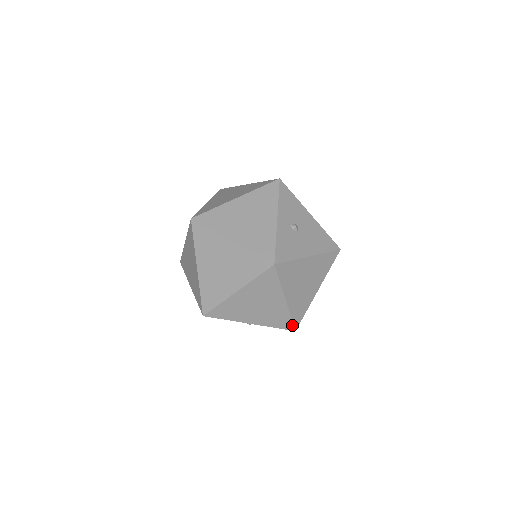
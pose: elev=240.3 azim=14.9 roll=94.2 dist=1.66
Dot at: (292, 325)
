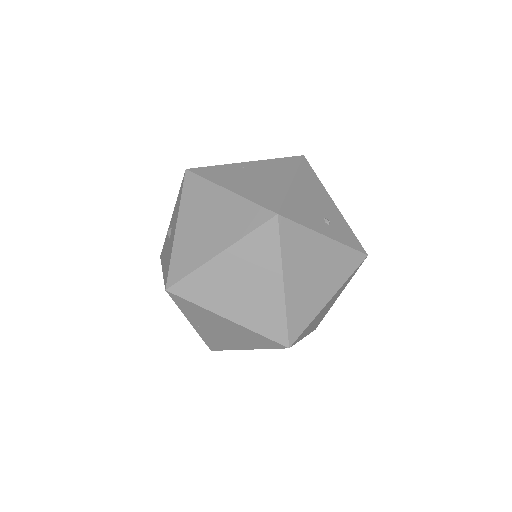
Dot at: occluded
